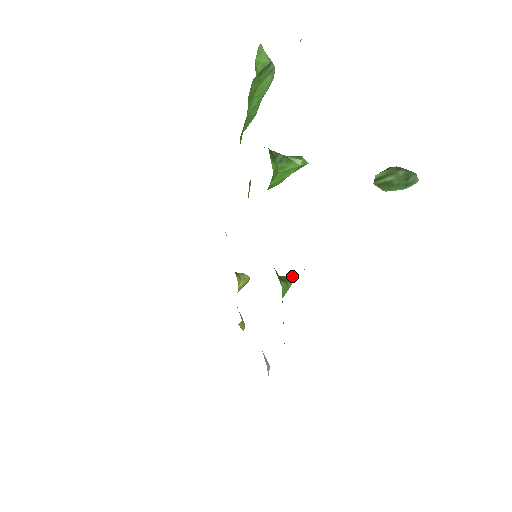
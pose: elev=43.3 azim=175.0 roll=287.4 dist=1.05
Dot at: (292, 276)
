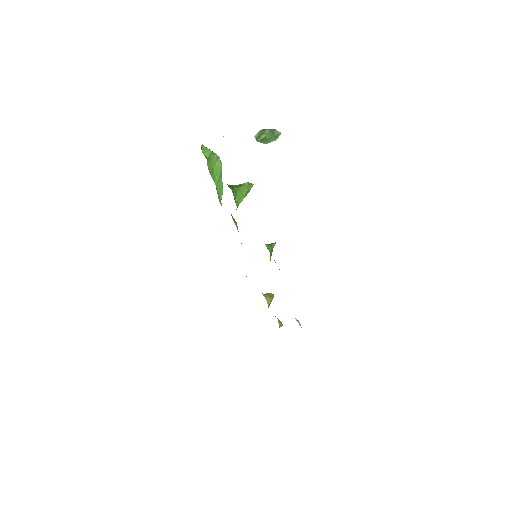
Dot at: (273, 243)
